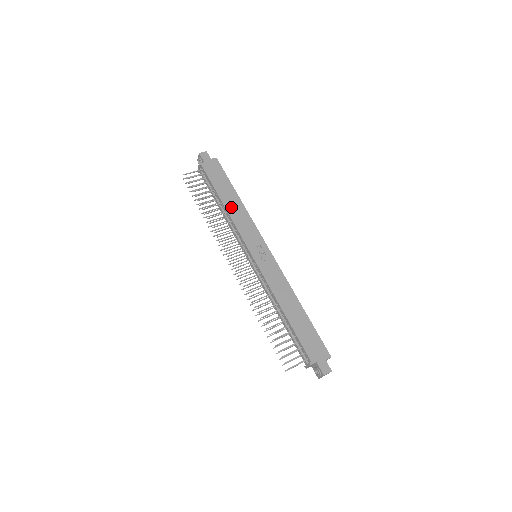
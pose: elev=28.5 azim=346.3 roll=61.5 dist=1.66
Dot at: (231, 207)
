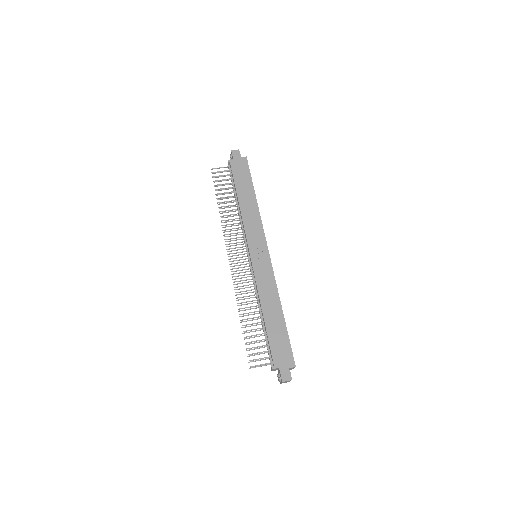
Dot at: (245, 206)
